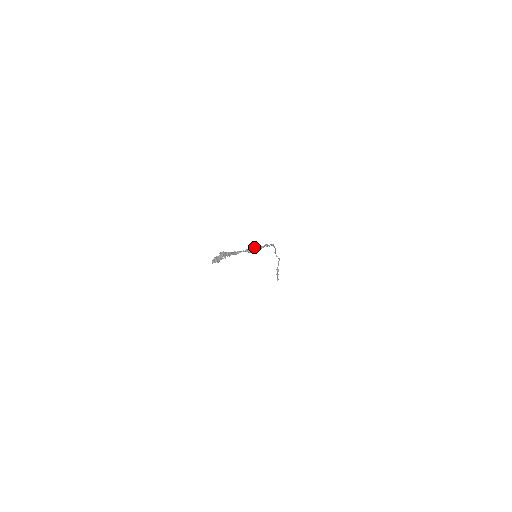
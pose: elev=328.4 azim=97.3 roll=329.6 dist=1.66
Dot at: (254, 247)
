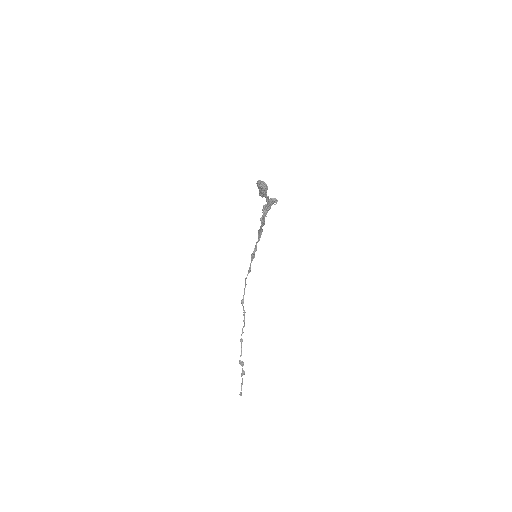
Dot at: occluded
